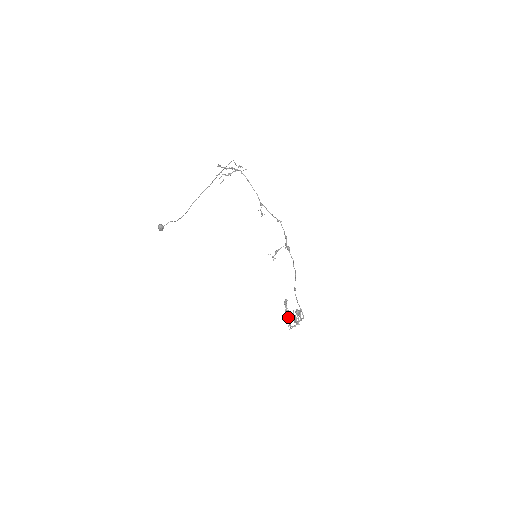
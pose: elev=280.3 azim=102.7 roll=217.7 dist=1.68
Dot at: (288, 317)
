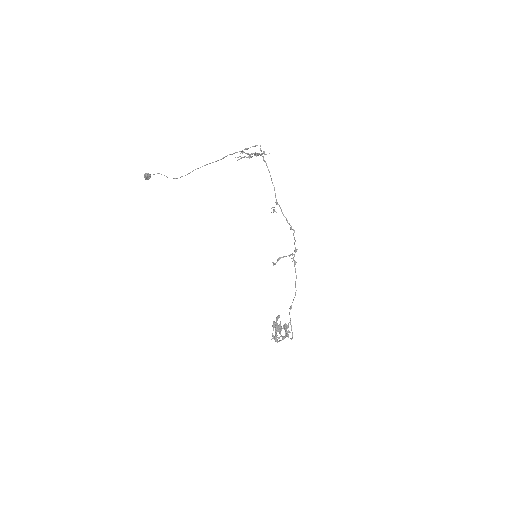
Dot at: occluded
